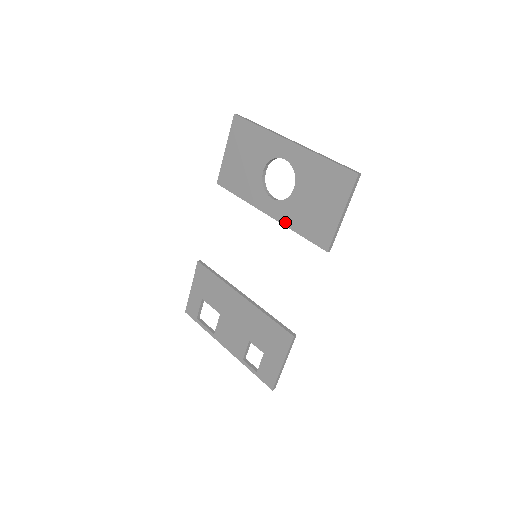
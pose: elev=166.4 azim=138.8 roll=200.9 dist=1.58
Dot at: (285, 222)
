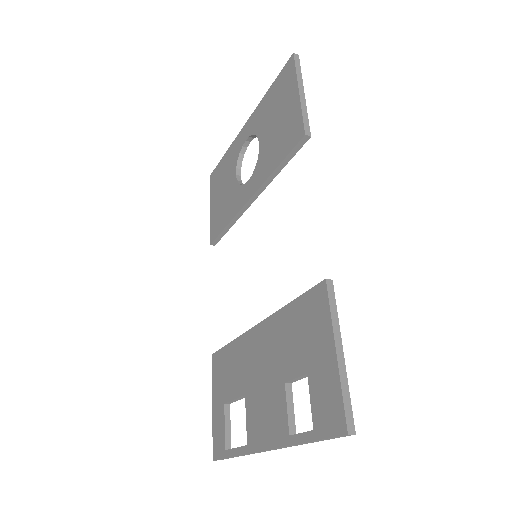
Dot at: (263, 178)
